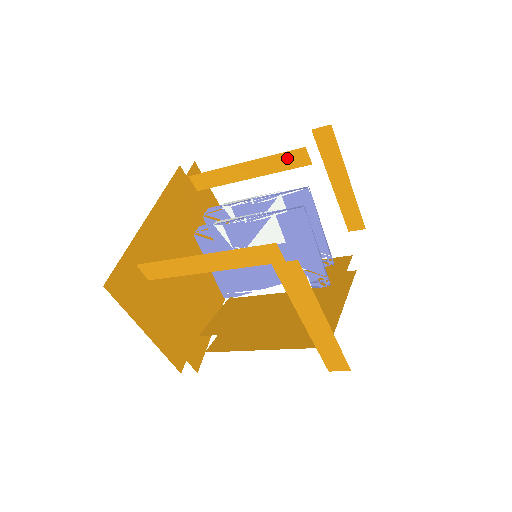
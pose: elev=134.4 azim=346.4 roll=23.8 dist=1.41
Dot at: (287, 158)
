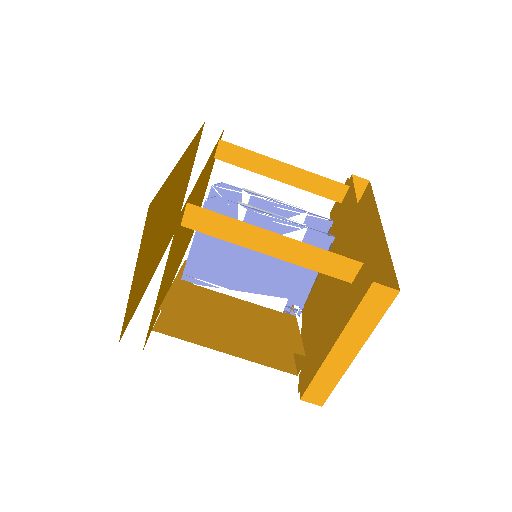
Dot at: (326, 185)
